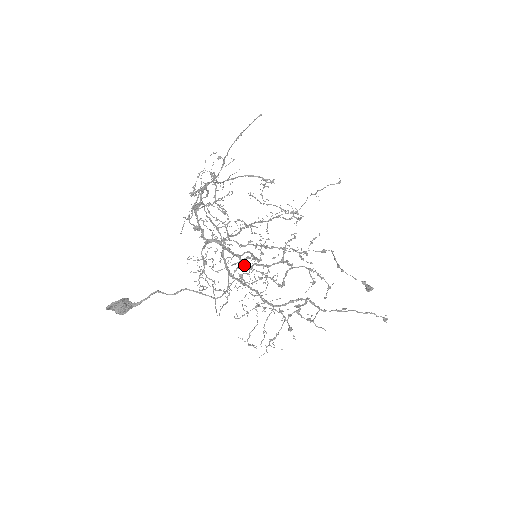
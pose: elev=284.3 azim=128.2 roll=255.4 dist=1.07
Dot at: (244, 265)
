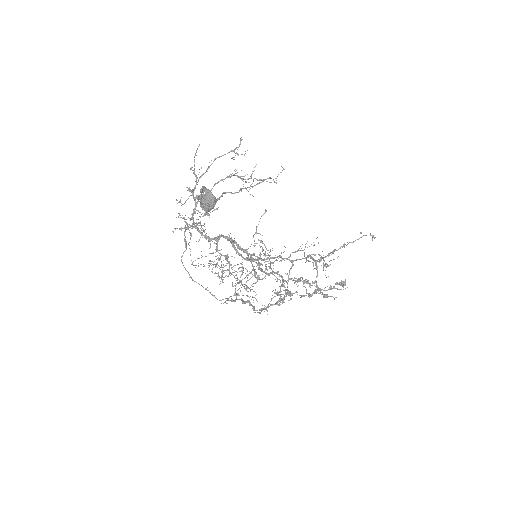
Dot at: occluded
